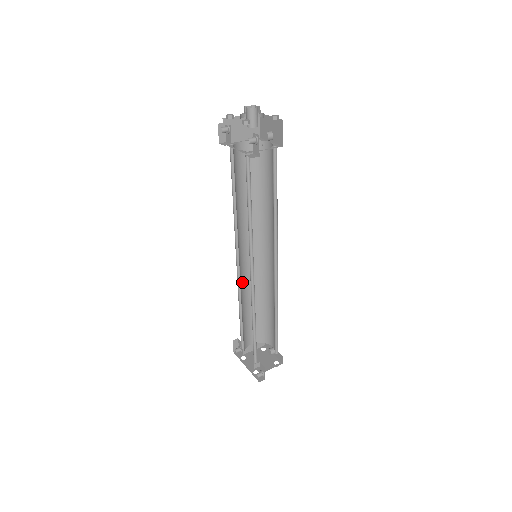
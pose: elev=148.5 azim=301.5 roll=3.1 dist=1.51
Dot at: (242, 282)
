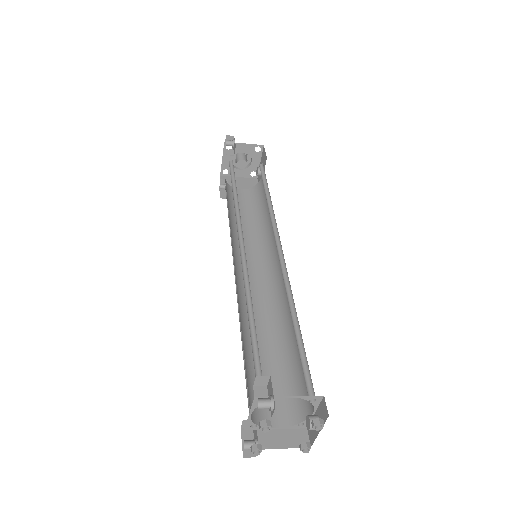
Dot at: (246, 305)
